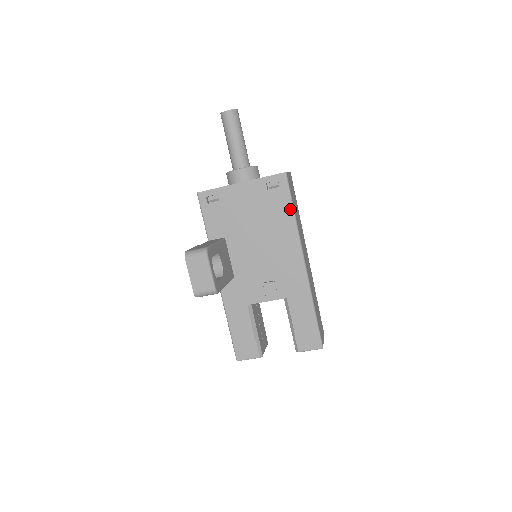
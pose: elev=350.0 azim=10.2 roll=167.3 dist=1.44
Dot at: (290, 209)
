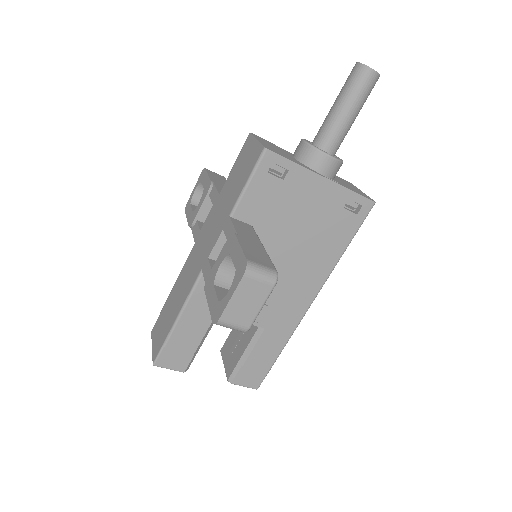
Dot at: (346, 243)
